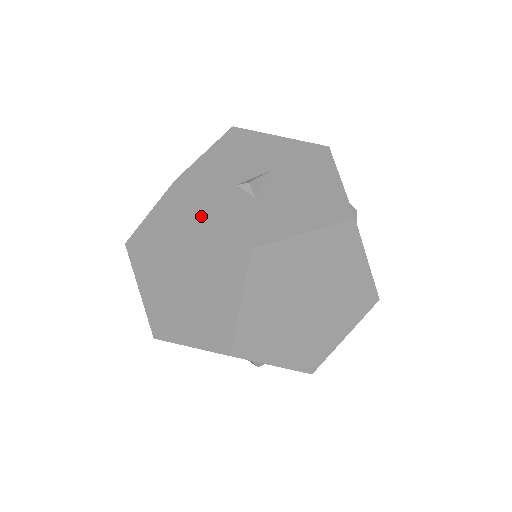
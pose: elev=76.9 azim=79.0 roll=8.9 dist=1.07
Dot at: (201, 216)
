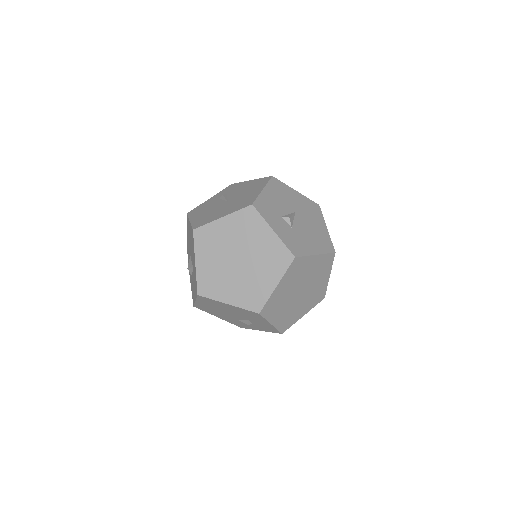
Dot at: (265, 230)
